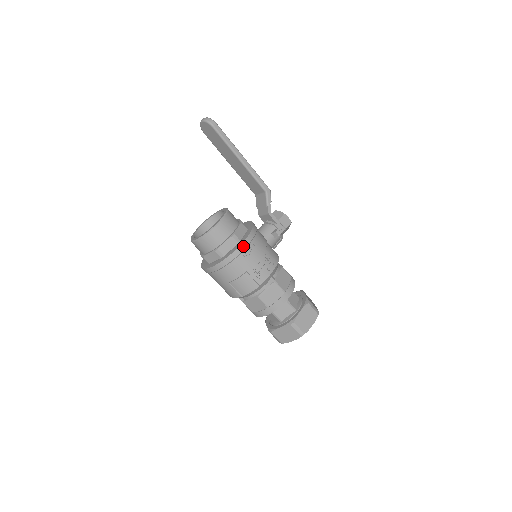
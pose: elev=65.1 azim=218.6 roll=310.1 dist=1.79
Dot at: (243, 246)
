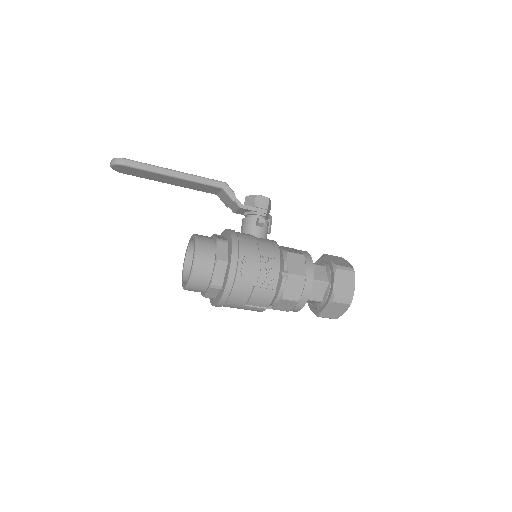
Dot at: (233, 266)
